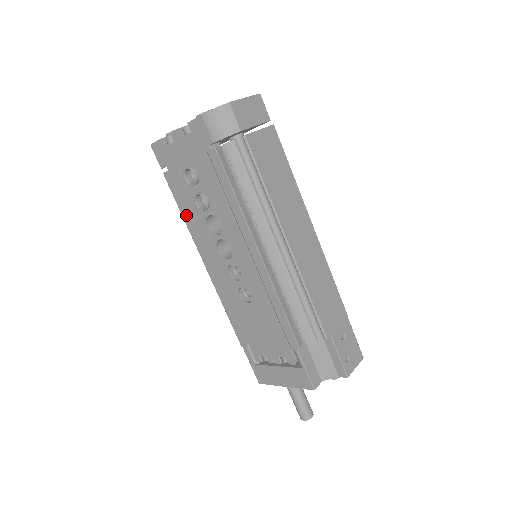
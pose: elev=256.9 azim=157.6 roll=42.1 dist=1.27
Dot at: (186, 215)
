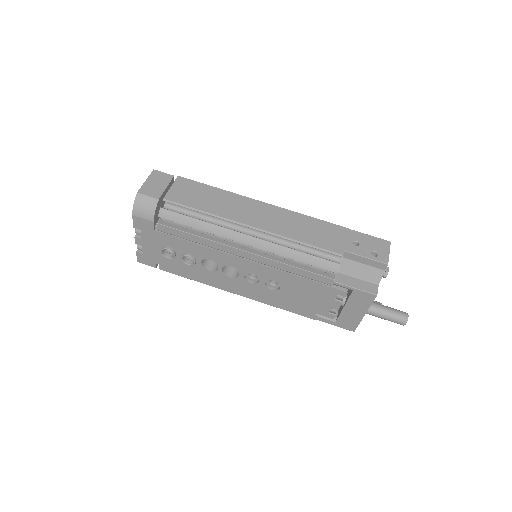
Dot at: (195, 278)
